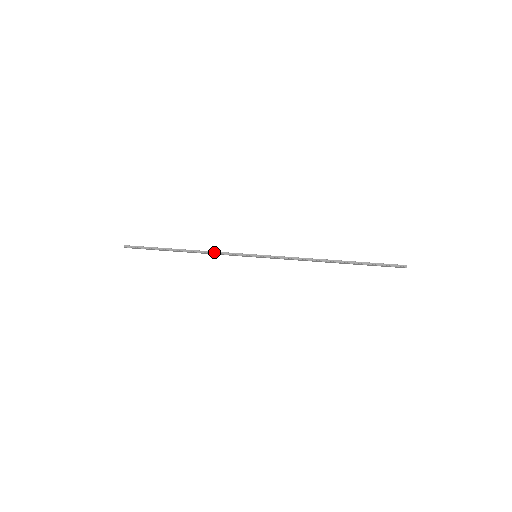
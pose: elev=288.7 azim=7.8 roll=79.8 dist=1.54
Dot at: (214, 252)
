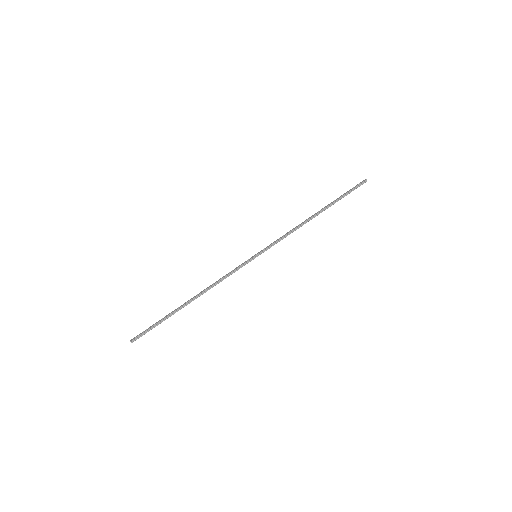
Dot at: (220, 281)
